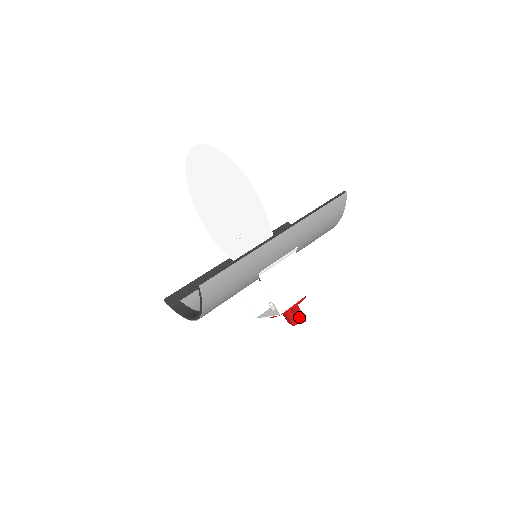
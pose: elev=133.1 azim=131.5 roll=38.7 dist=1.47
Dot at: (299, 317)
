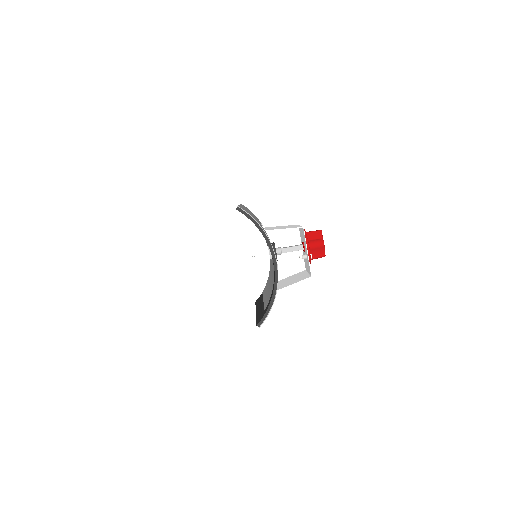
Dot at: (316, 233)
